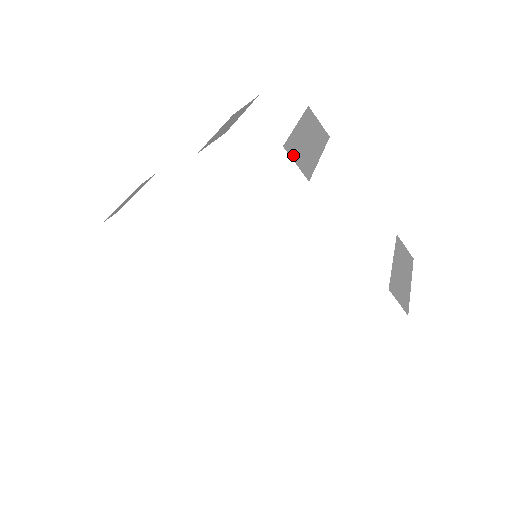
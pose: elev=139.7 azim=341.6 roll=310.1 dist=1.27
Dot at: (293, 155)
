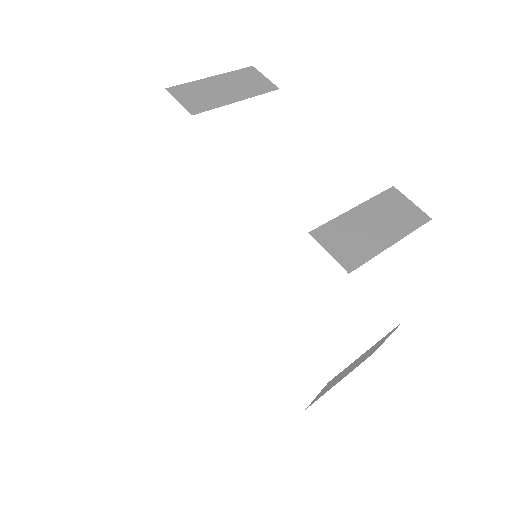
Dot at: (179, 95)
